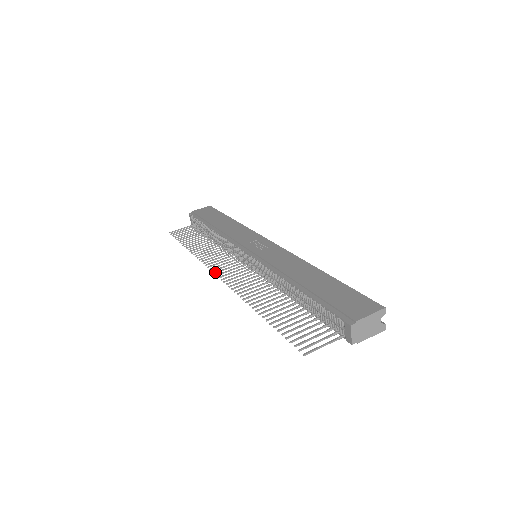
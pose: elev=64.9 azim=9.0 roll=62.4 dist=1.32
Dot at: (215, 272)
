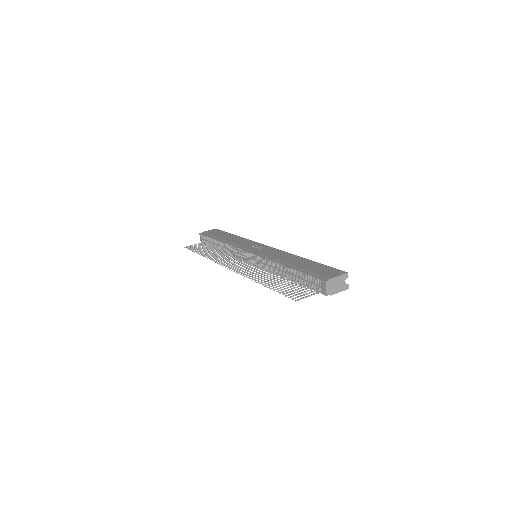
Dot at: (226, 266)
